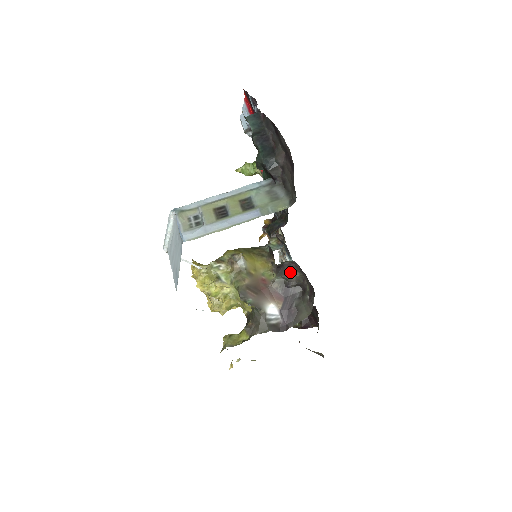
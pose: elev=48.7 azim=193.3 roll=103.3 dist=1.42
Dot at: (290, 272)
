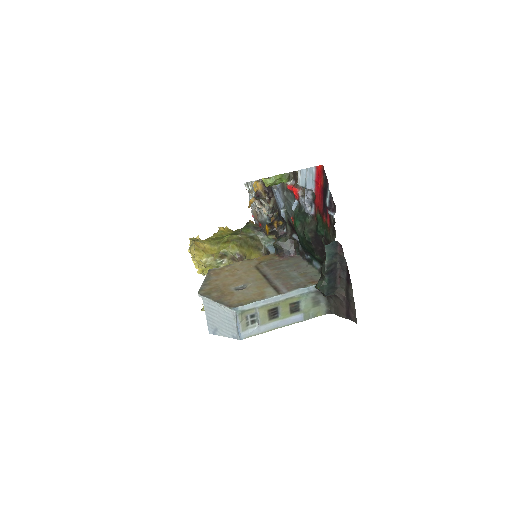
Dot at: occluded
